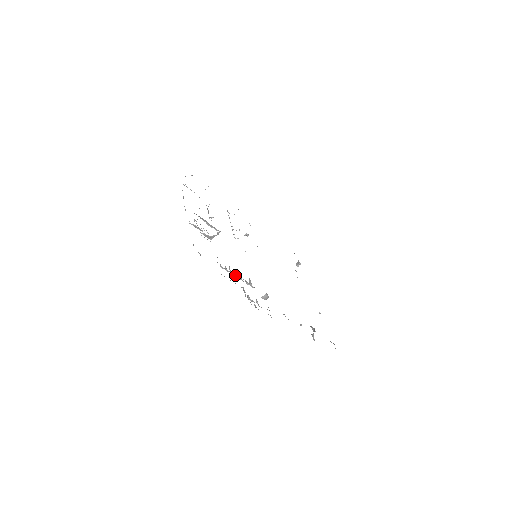
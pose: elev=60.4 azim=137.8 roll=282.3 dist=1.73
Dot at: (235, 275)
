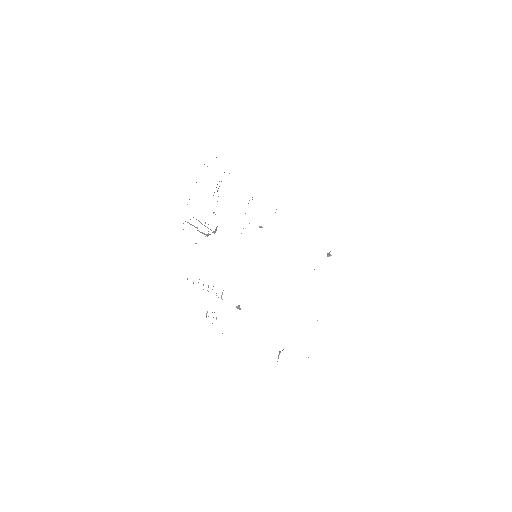
Dot at: occluded
